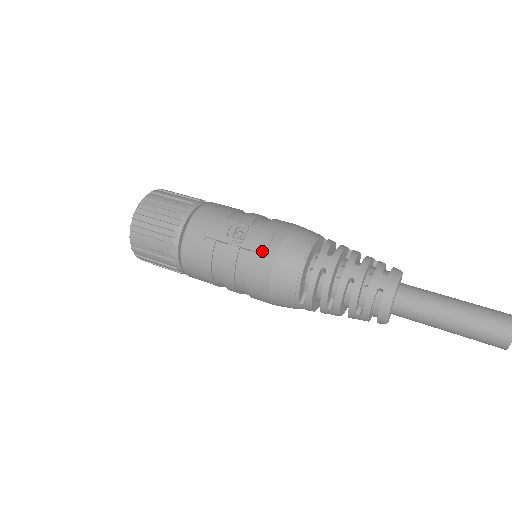
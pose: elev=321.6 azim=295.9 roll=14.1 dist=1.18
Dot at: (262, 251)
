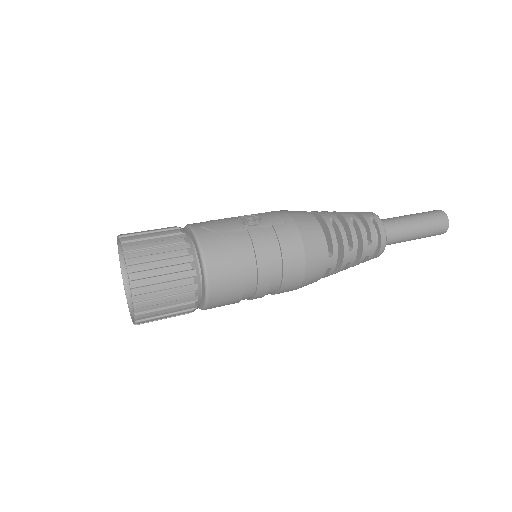
Dot at: (281, 221)
